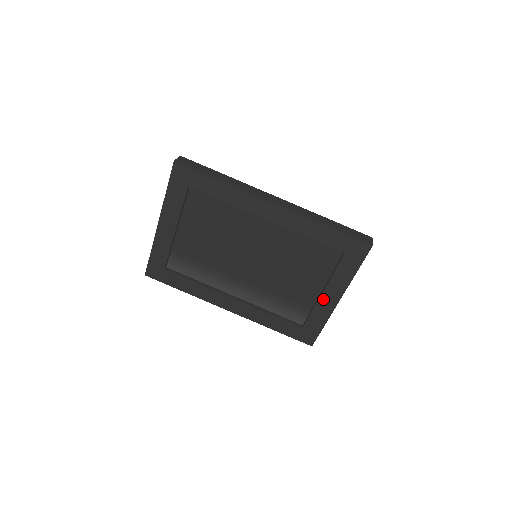
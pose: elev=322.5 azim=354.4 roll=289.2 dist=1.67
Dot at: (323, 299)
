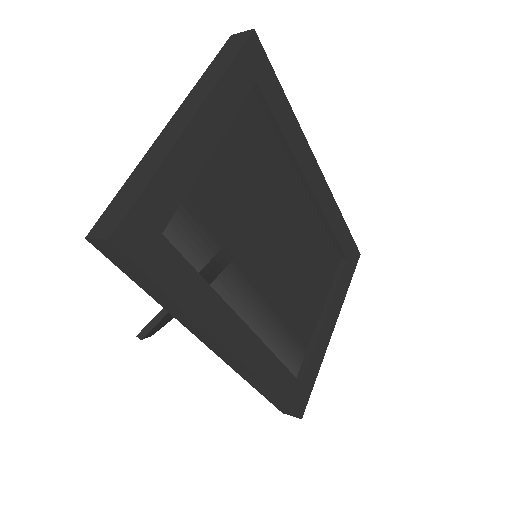
Dot at: (324, 327)
